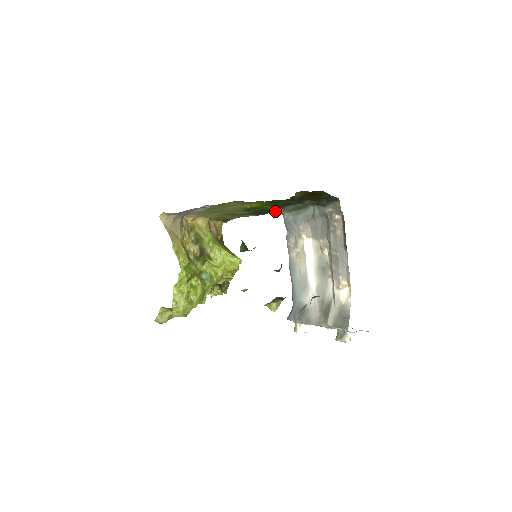
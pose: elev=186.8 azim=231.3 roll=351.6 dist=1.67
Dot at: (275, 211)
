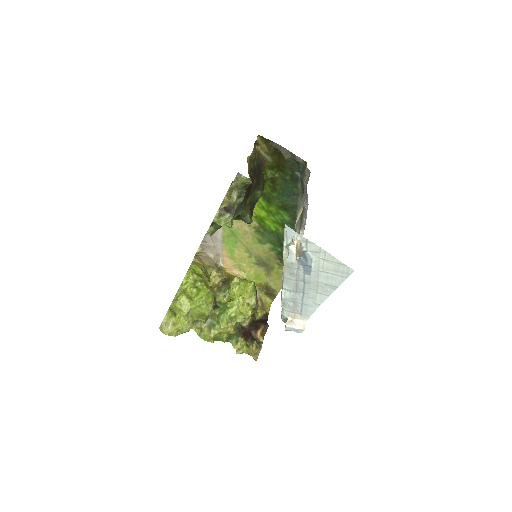
Dot at: occluded
